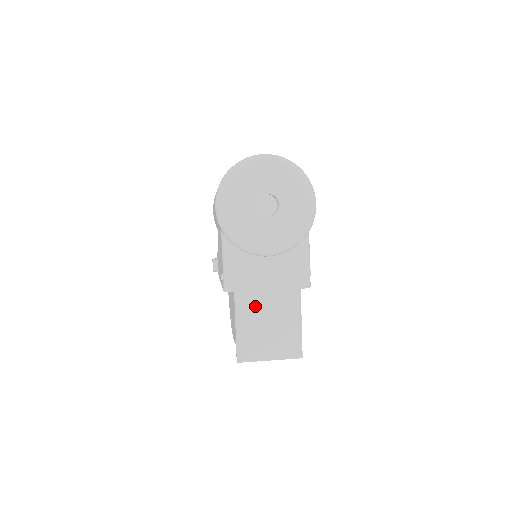
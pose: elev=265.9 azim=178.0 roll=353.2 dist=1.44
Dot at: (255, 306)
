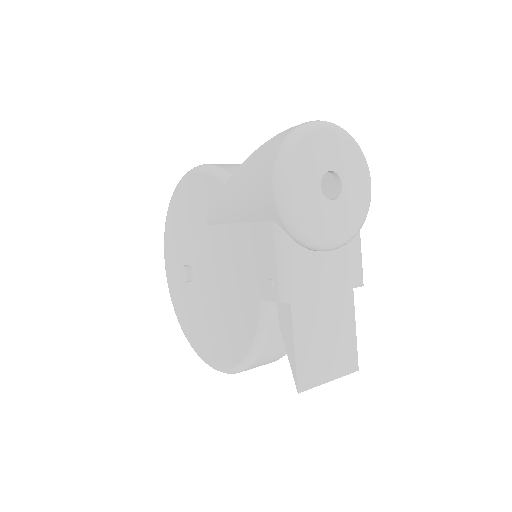
Dot at: (312, 316)
